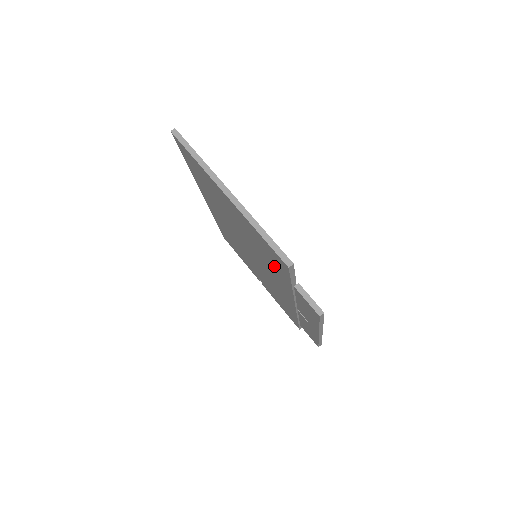
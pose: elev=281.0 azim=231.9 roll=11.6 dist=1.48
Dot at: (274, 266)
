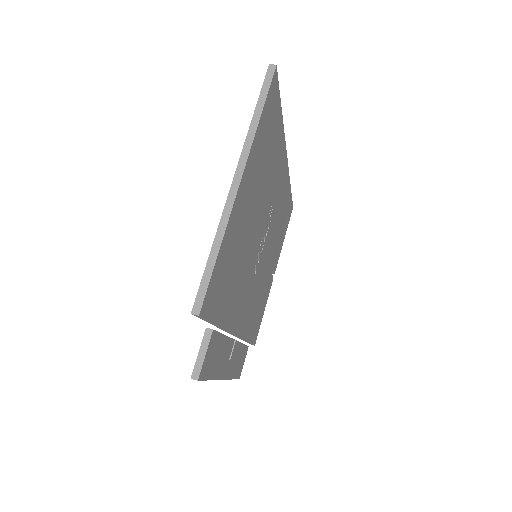
Dot at: occluded
